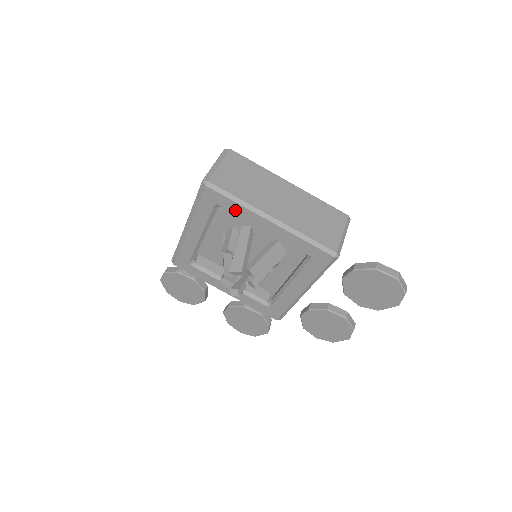
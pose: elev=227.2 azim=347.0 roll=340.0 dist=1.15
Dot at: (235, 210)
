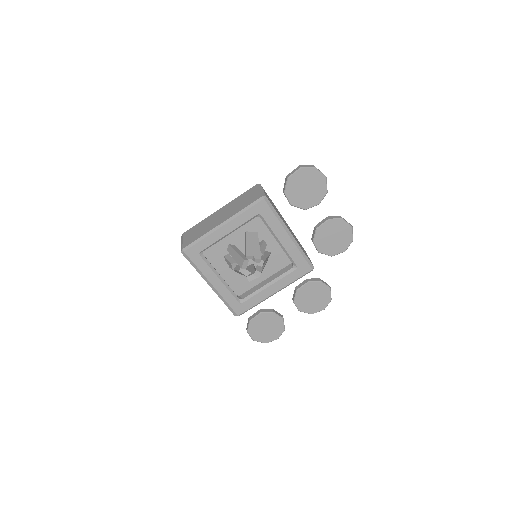
Dot at: (207, 244)
